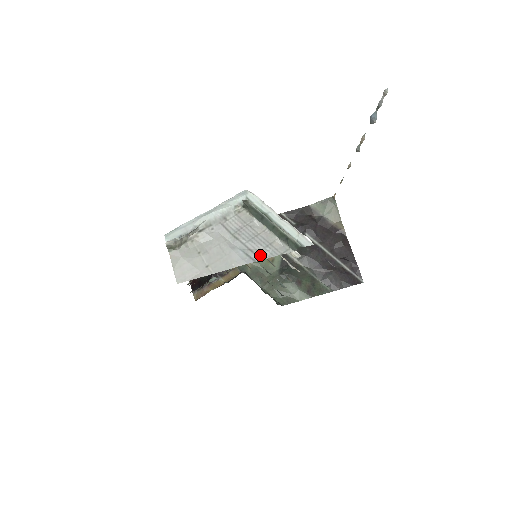
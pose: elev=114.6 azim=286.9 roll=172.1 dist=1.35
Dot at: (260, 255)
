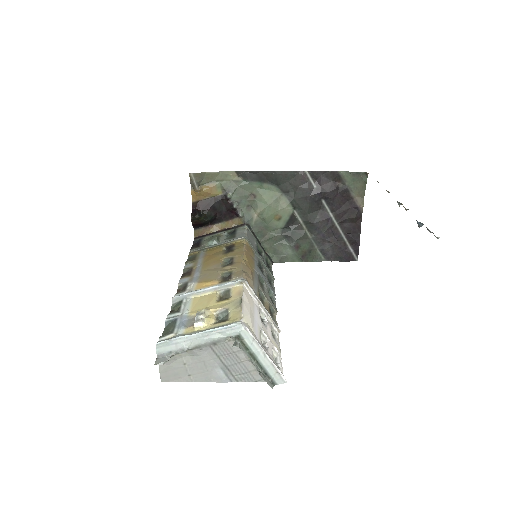
Dot at: (237, 378)
